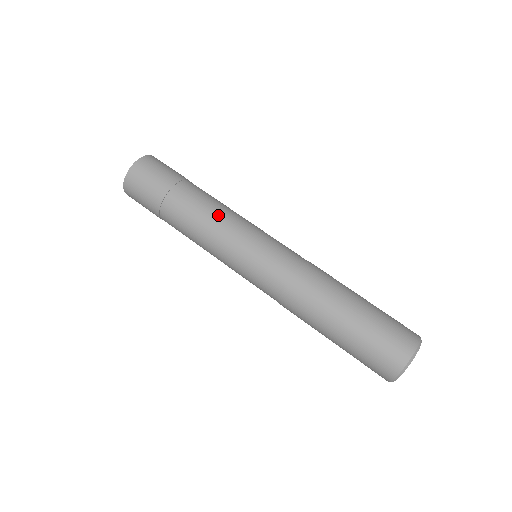
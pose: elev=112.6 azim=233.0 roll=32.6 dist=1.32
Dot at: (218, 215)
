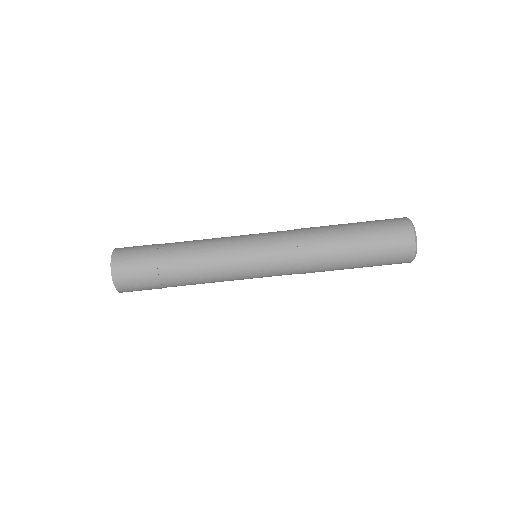
Dot at: (213, 280)
